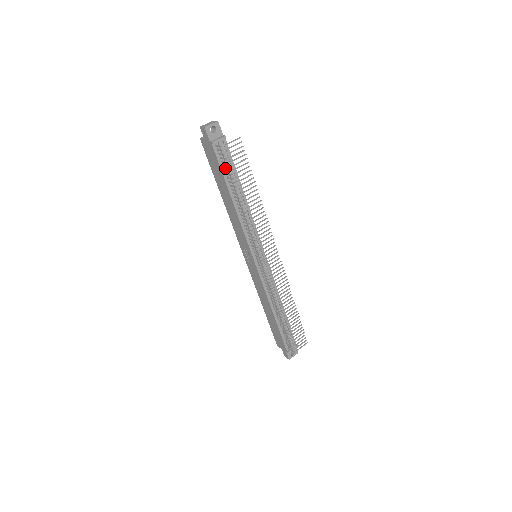
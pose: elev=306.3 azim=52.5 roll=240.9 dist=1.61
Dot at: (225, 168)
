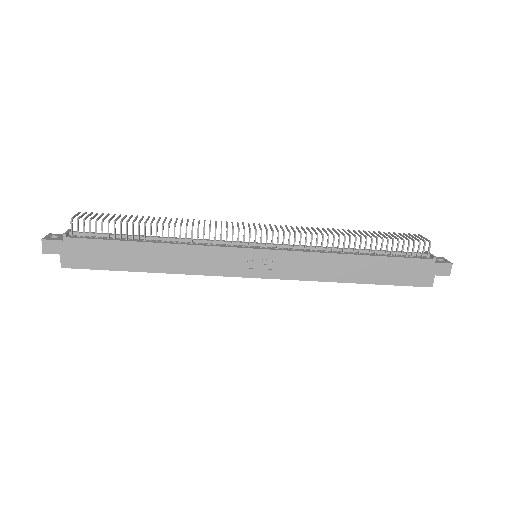
Dot at: (107, 238)
